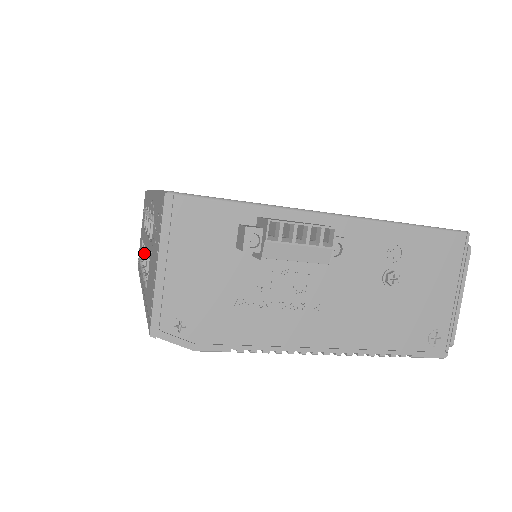
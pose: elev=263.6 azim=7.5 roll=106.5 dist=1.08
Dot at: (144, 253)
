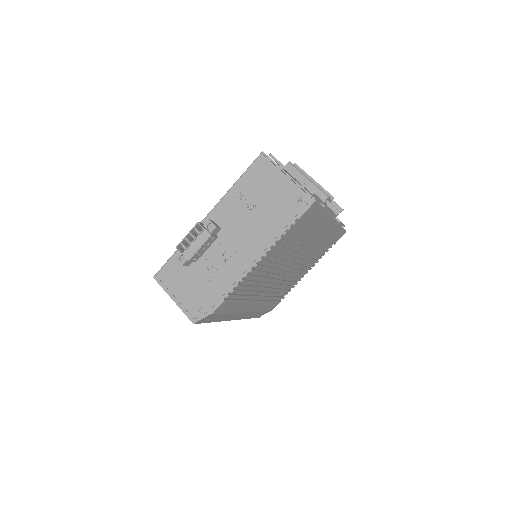
Dot at: occluded
